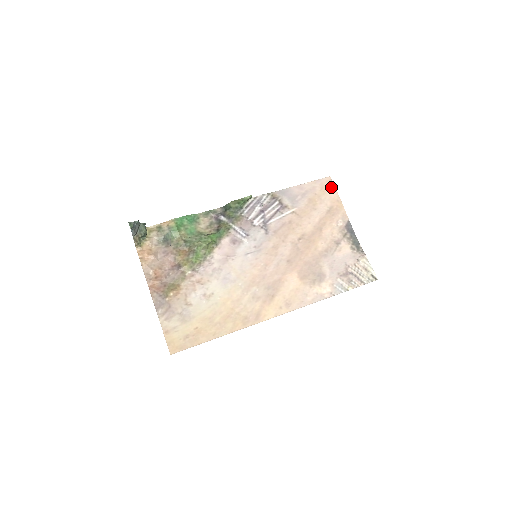
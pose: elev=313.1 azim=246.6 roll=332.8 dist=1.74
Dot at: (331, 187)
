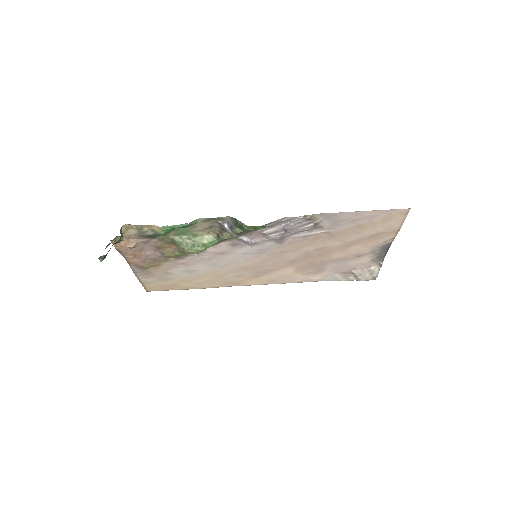
Dot at: (400, 218)
